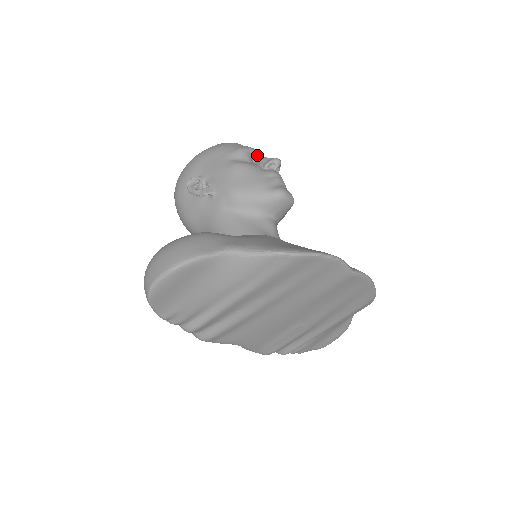
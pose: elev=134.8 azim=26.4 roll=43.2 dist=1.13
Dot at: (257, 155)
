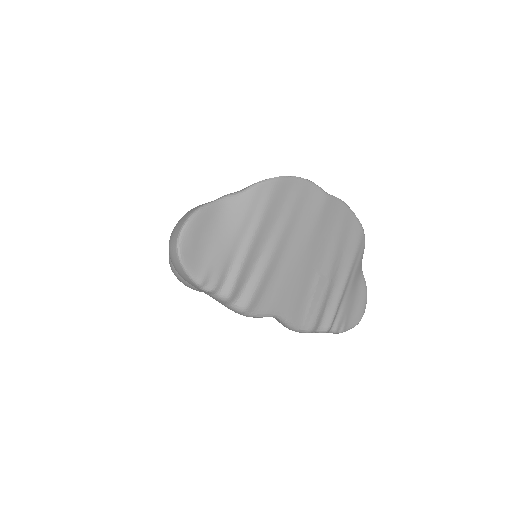
Dot at: occluded
